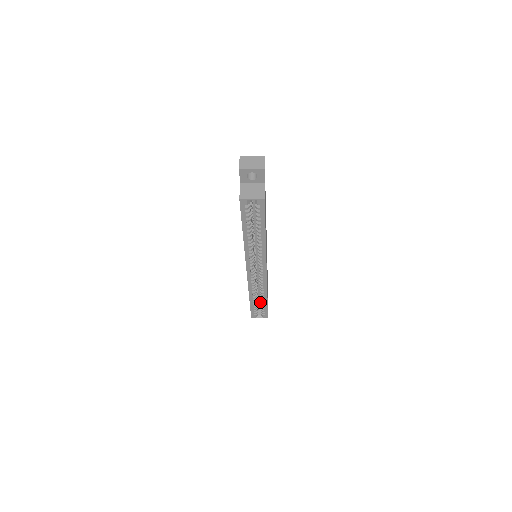
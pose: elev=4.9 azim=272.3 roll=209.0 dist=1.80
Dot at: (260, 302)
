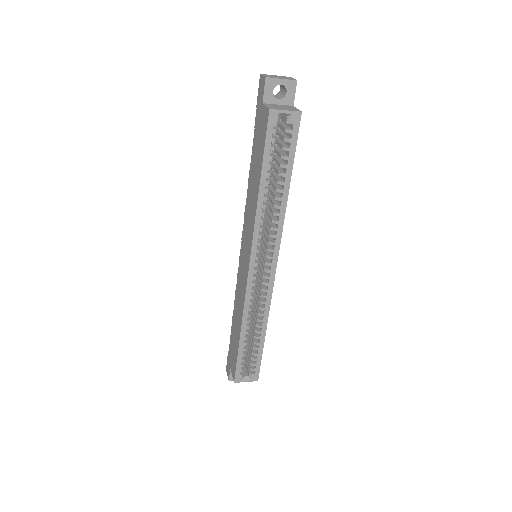
Dot at: occluded
